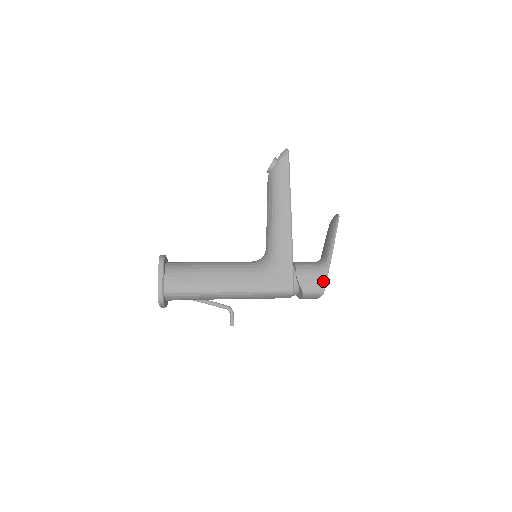
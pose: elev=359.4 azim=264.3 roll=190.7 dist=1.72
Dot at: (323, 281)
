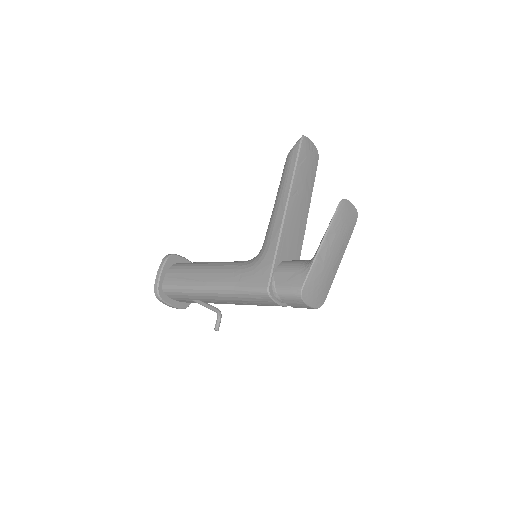
Dot at: (301, 280)
